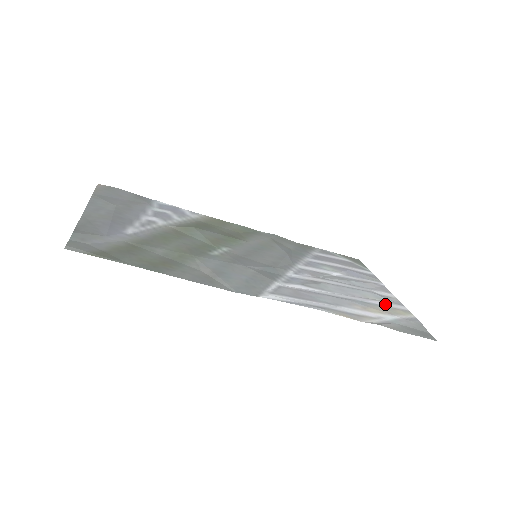
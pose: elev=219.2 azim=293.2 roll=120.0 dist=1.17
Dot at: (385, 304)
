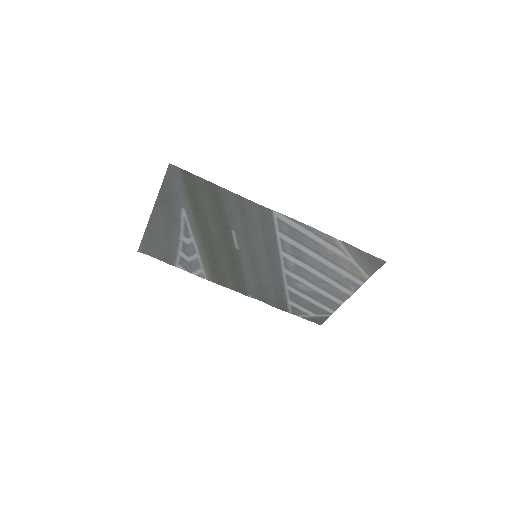
Dot at: (347, 274)
